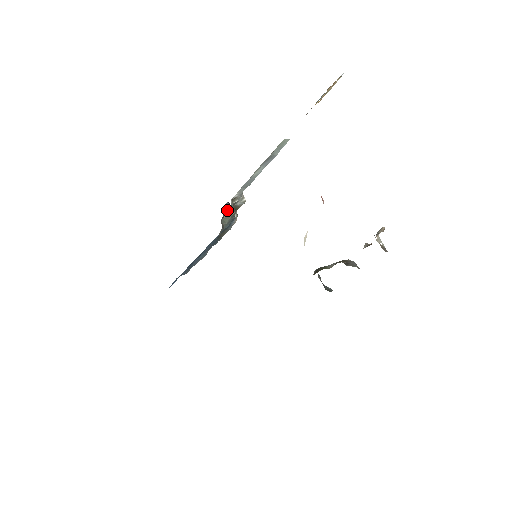
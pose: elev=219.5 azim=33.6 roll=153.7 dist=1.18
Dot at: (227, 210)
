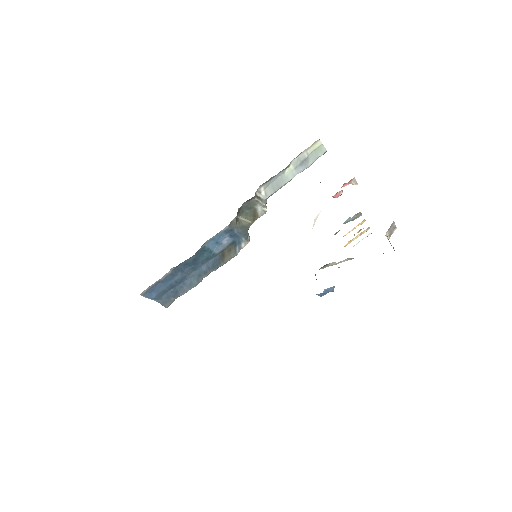
Dot at: (248, 204)
